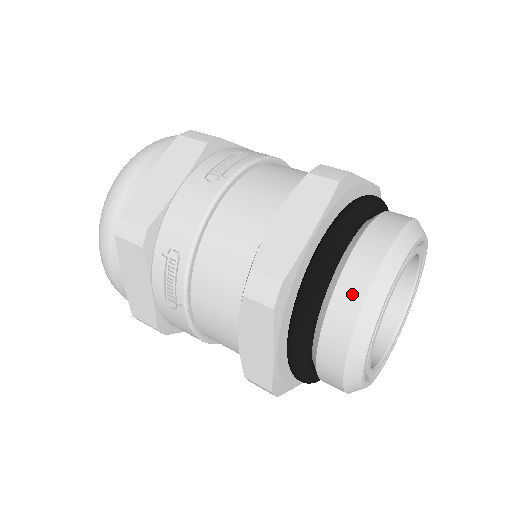
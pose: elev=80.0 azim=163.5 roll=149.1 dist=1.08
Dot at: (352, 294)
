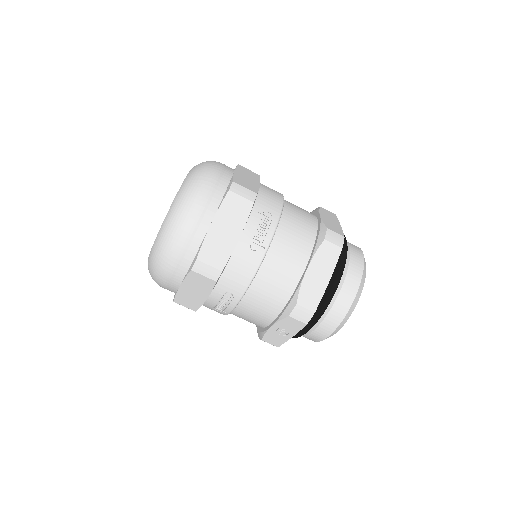
Dot at: (358, 258)
